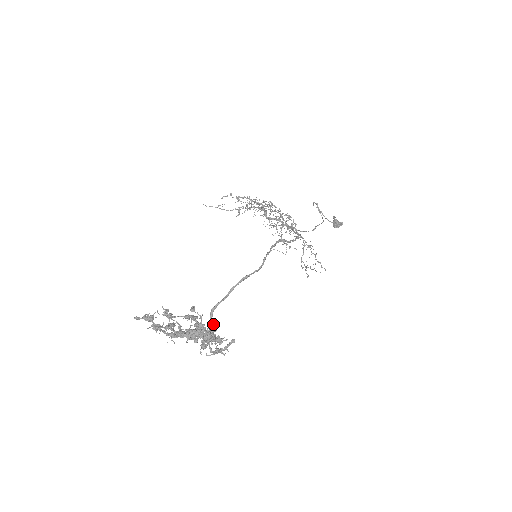
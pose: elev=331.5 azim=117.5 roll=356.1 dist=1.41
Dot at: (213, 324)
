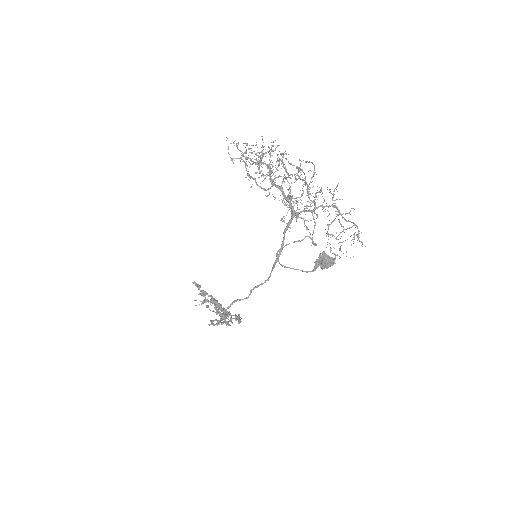
Dot at: occluded
